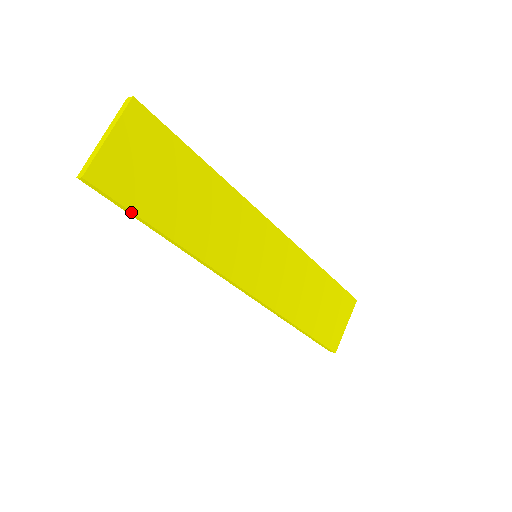
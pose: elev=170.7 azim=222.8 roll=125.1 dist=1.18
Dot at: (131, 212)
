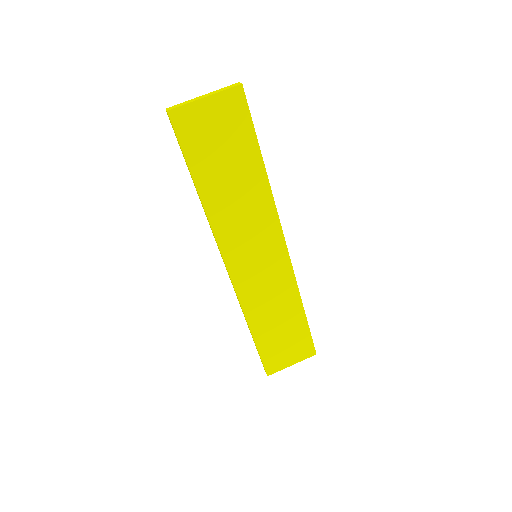
Dot at: (184, 157)
